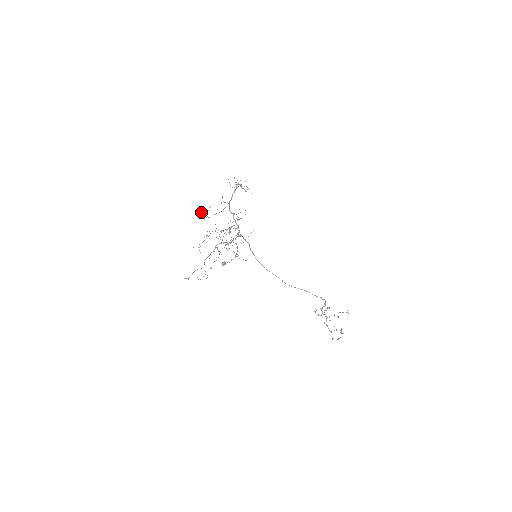
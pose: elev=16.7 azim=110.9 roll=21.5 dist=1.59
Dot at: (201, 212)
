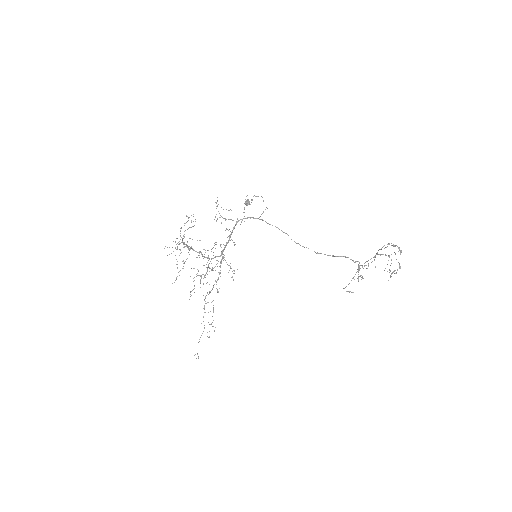
Dot at: occluded
